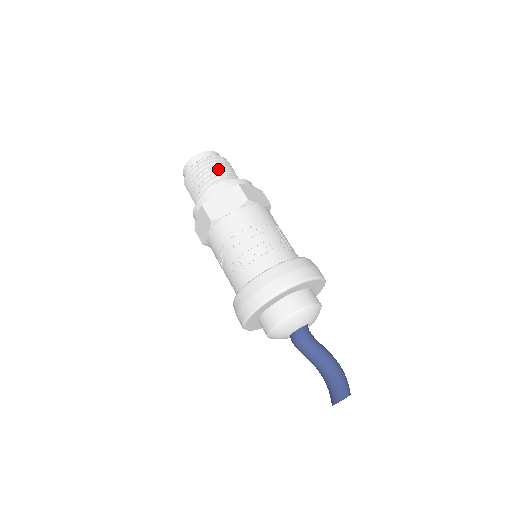
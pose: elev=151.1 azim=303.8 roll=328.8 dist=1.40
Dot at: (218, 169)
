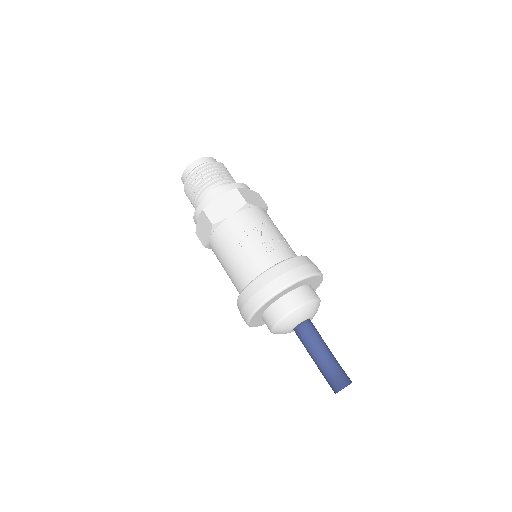
Dot at: occluded
